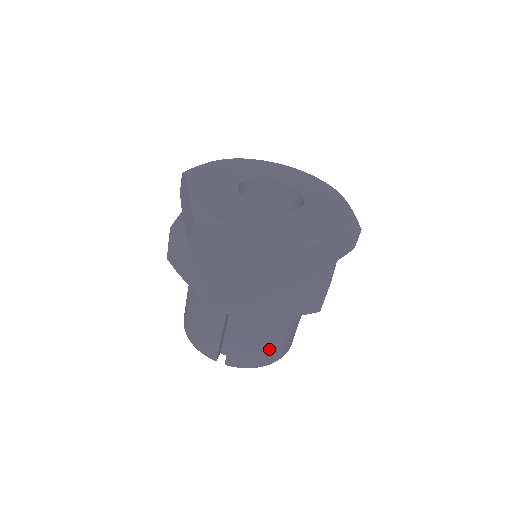
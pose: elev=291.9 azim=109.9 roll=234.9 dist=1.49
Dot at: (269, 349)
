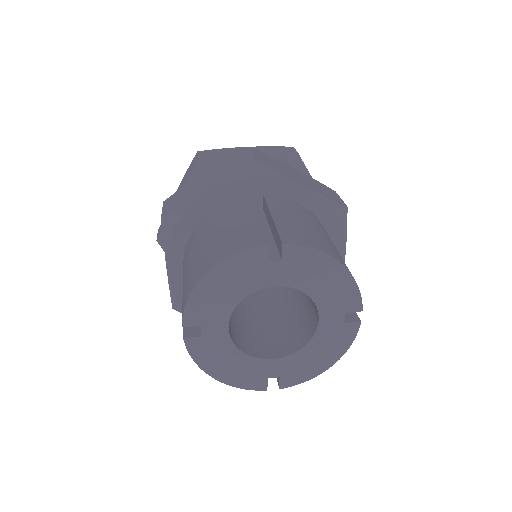
Dot at: (329, 244)
